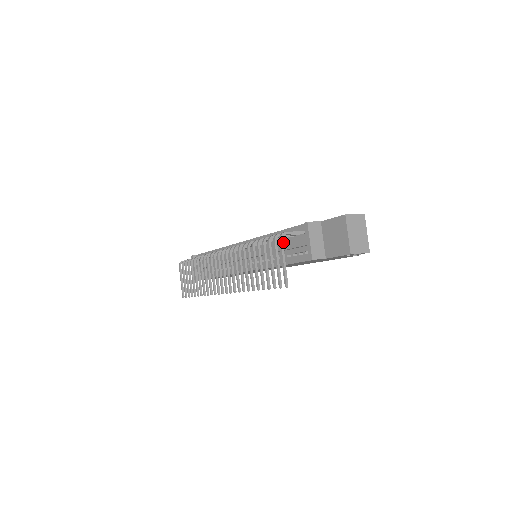
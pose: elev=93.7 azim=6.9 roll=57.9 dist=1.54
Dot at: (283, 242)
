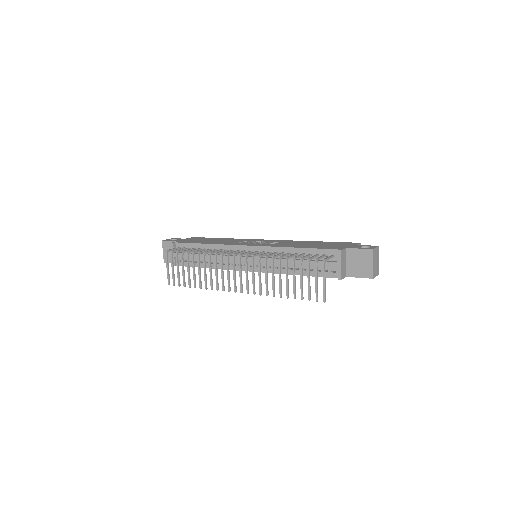
Dot at: (306, 258)
